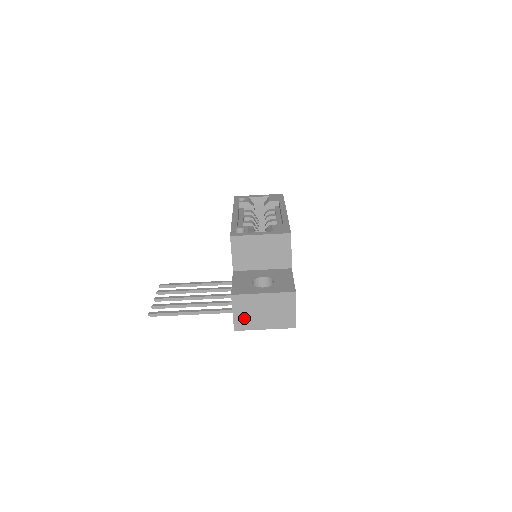
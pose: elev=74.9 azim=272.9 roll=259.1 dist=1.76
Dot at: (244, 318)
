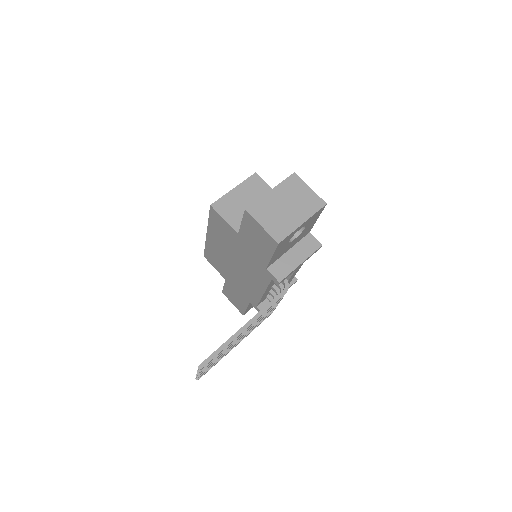
Dot at: (275, 225)
